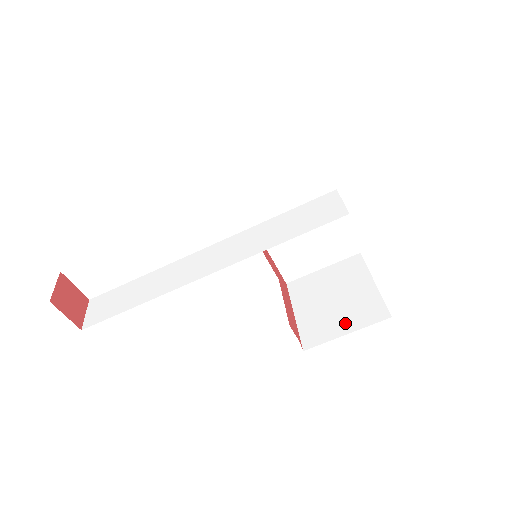
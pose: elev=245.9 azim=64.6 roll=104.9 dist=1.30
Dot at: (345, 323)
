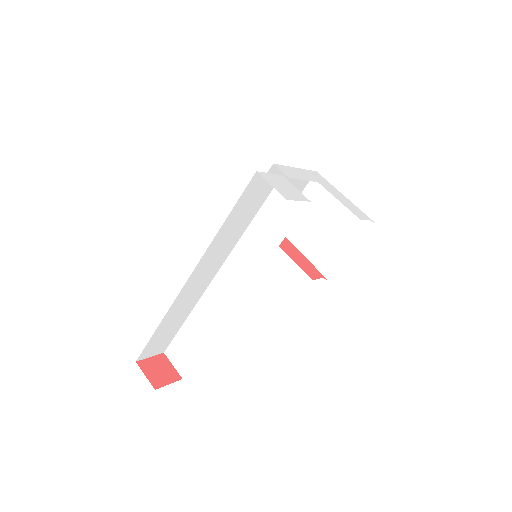
Dot at: (345, 245)
